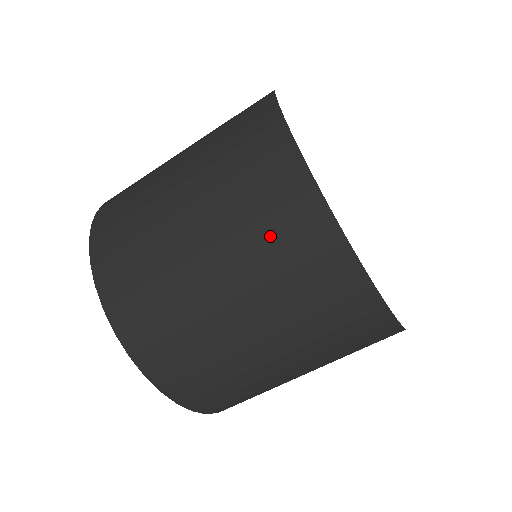
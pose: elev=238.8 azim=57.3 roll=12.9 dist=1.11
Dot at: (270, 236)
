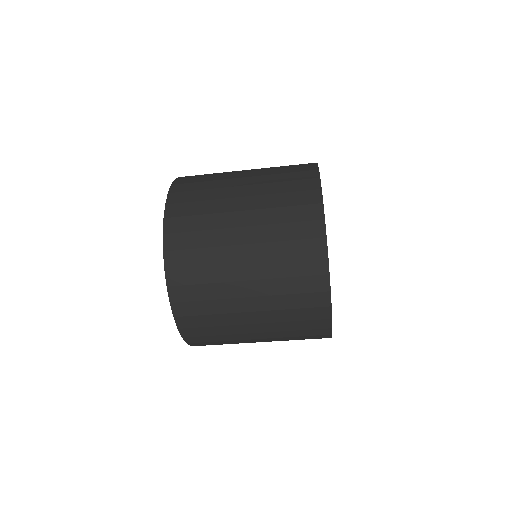
Dot at: (297, 335)
